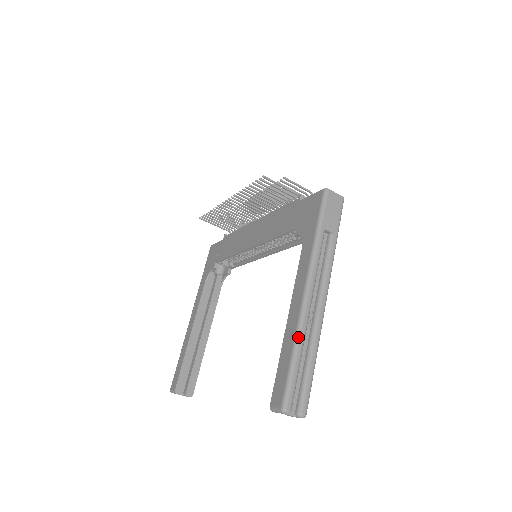
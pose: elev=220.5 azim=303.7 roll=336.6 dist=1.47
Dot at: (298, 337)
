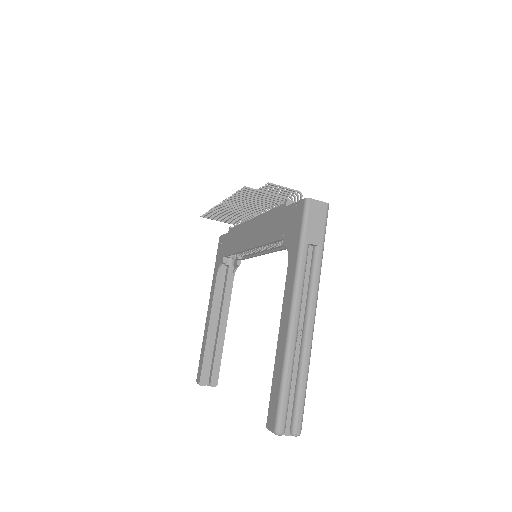
Dot at: (286, 360)
